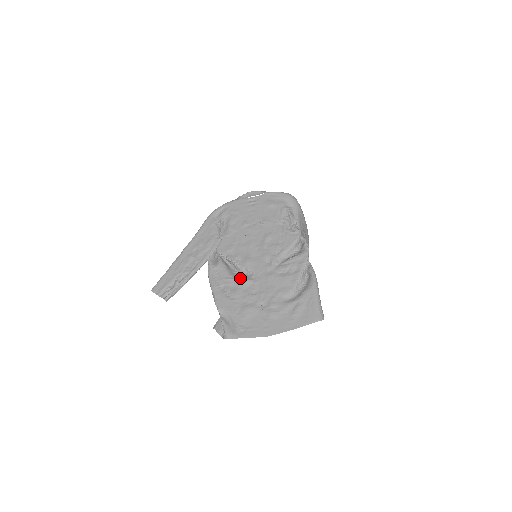
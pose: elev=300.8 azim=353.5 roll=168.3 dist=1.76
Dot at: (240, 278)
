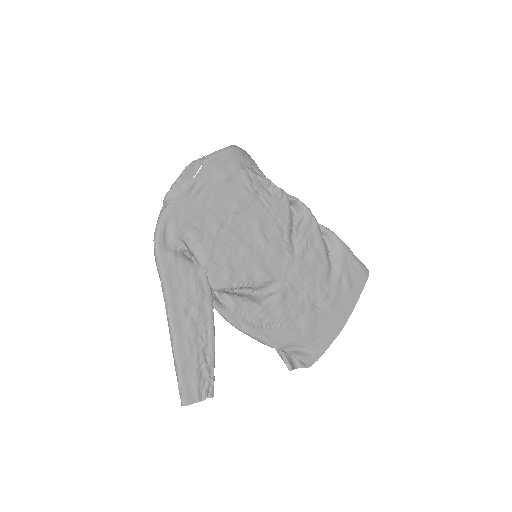
Dot at: (271, 298)
